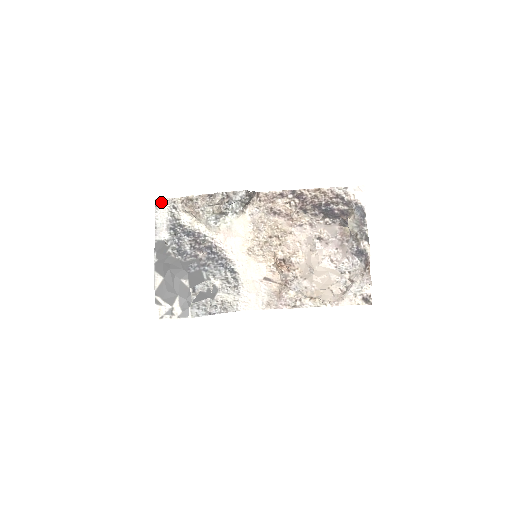
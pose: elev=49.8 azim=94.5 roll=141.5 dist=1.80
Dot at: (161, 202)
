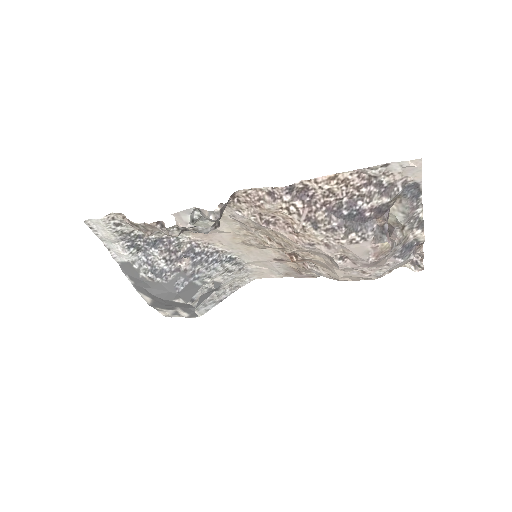
Dot at: (95, 223)
